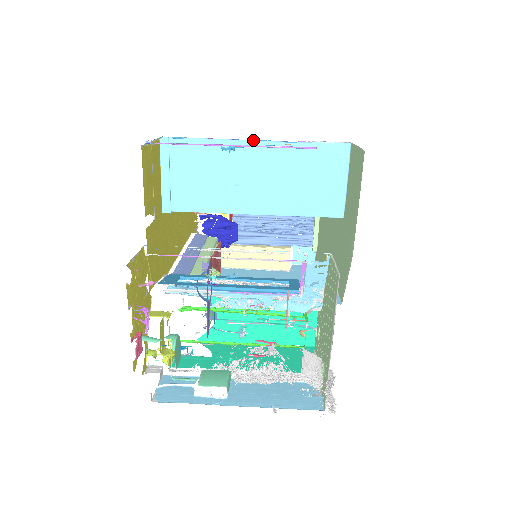
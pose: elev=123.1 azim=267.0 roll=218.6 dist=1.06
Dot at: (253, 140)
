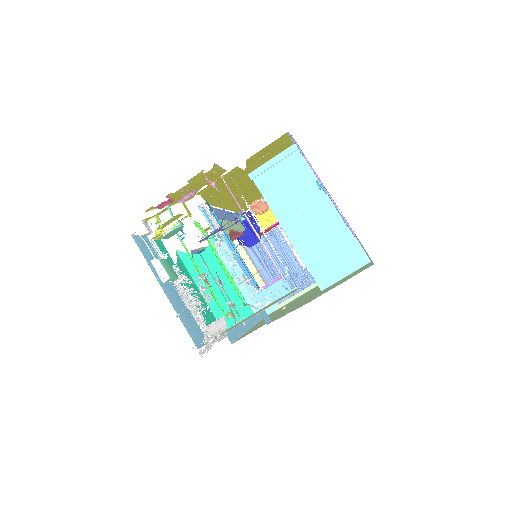
Dot at: occluded
